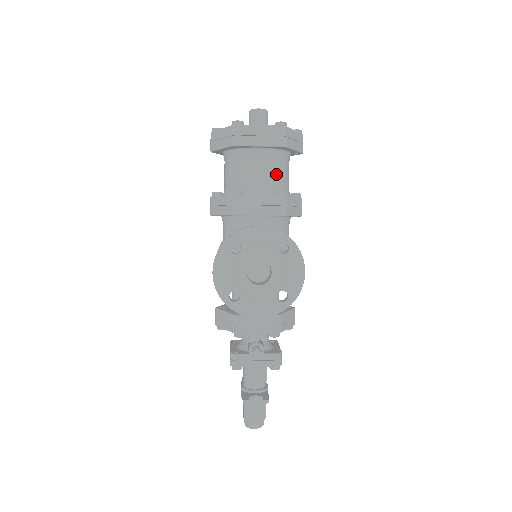
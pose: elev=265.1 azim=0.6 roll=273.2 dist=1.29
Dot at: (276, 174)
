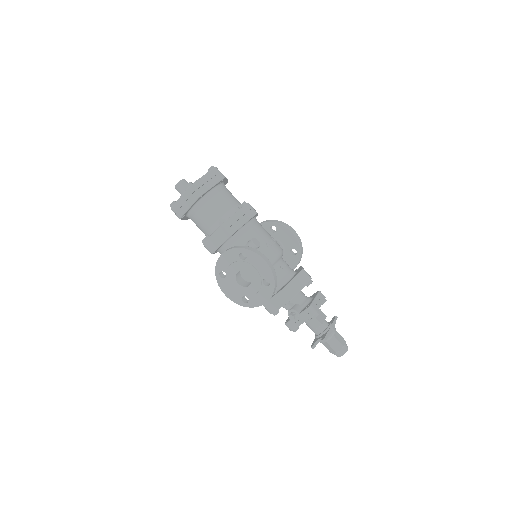
Dot at: (214, 211)
